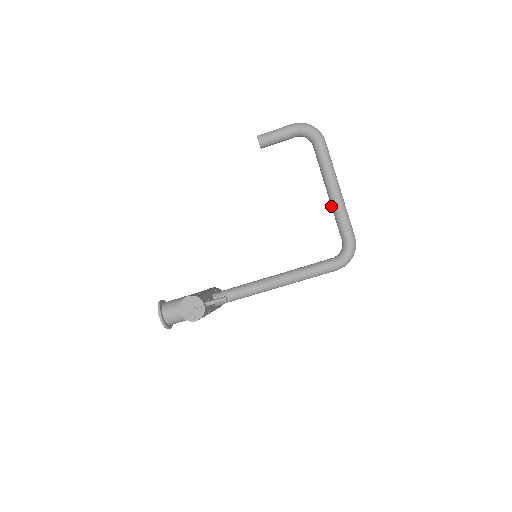
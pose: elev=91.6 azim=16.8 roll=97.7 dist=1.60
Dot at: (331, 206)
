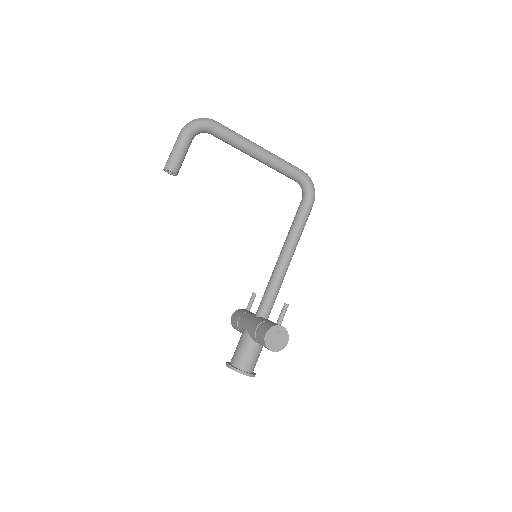
Dot at: occluded
